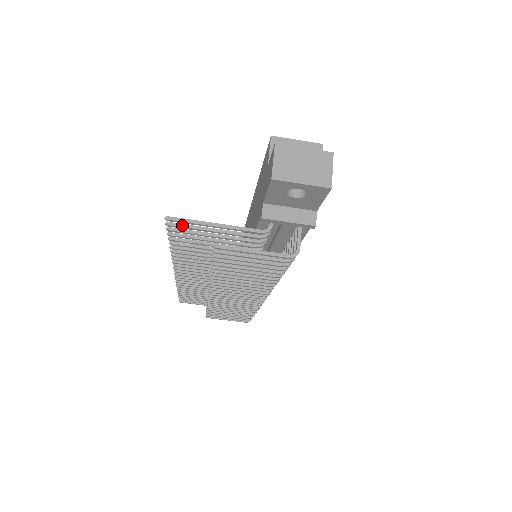
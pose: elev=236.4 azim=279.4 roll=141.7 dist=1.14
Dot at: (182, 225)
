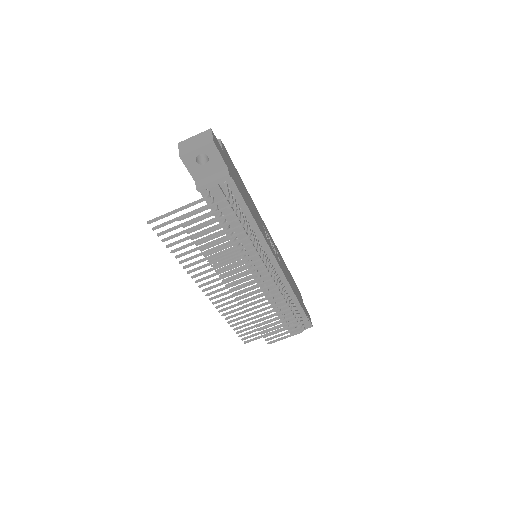
Dot at: (161, 225)
